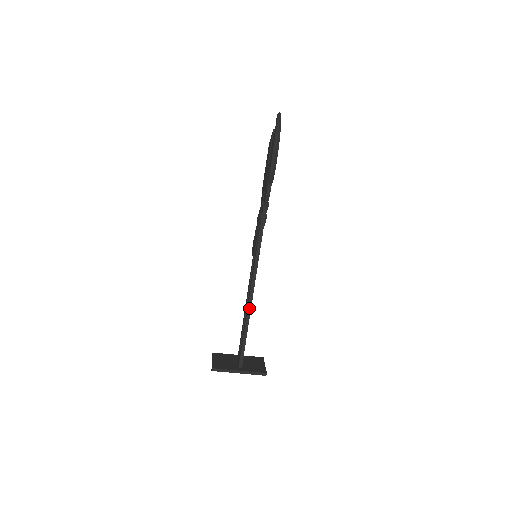
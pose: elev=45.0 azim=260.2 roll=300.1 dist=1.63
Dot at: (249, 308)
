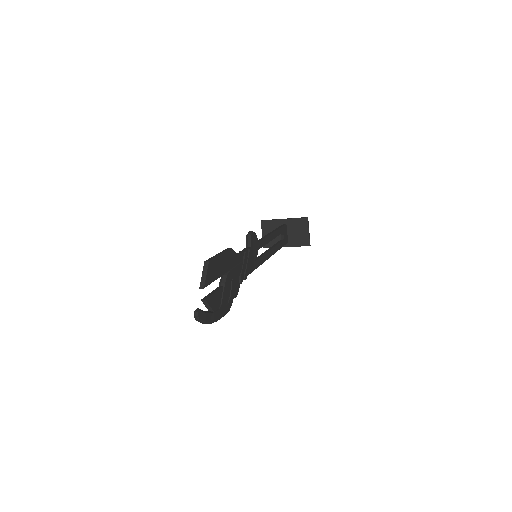
Dot at: occluded
